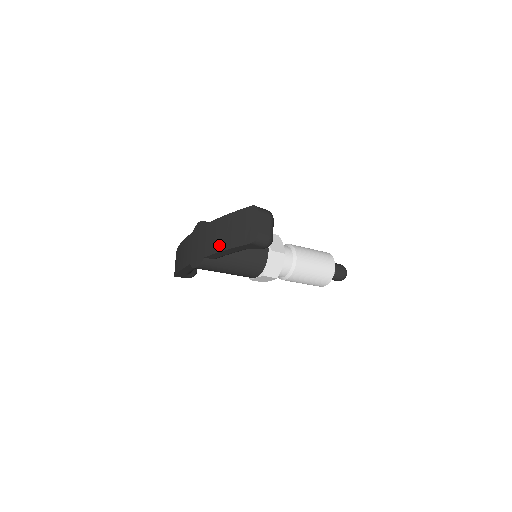
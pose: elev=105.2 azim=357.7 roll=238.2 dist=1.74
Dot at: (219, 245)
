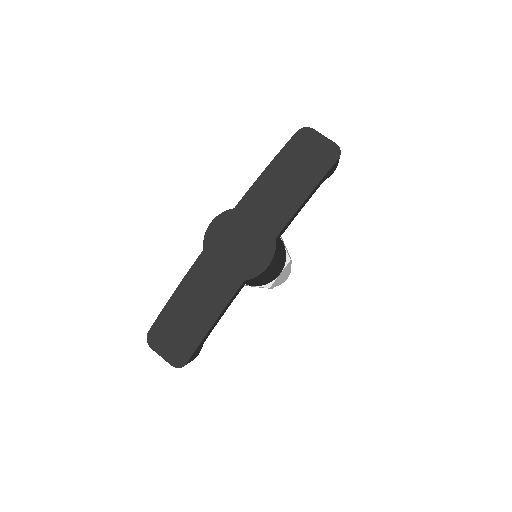
Dot at: (292, 200)
